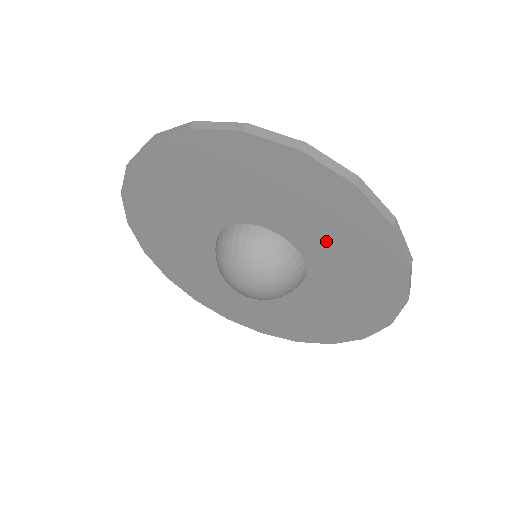
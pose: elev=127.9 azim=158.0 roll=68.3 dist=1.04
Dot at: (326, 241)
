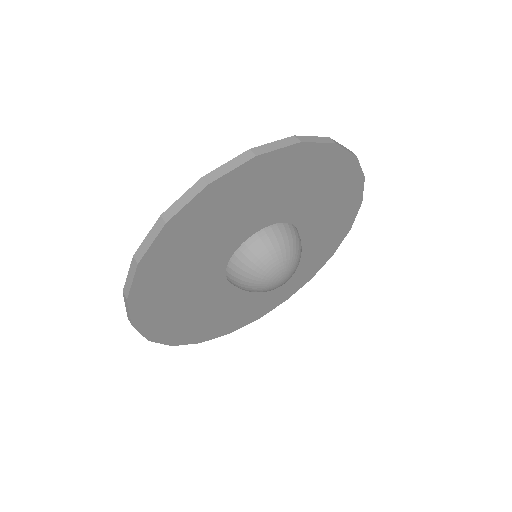
Dot at: (320, 210)
